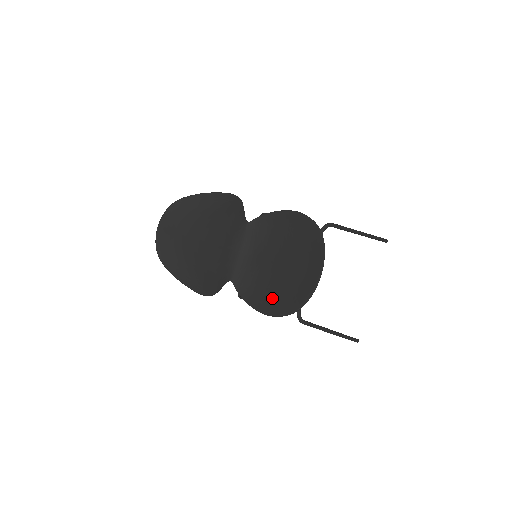
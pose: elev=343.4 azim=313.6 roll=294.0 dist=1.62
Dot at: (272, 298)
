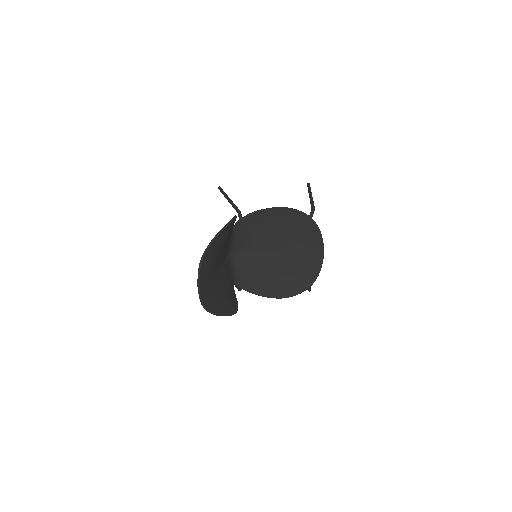
Dot at: (280, 283)
